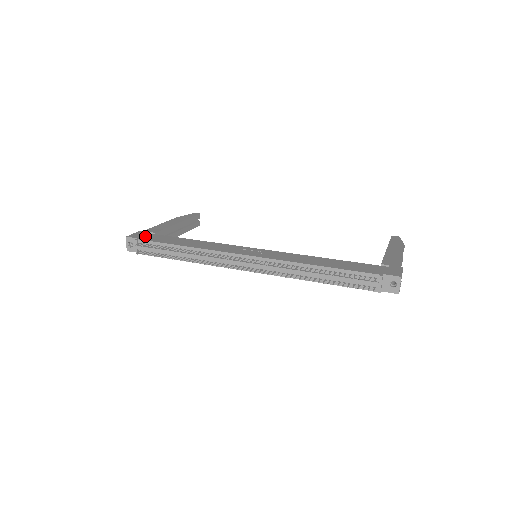
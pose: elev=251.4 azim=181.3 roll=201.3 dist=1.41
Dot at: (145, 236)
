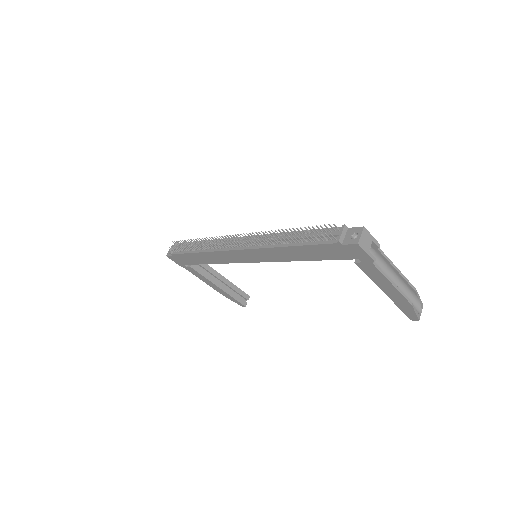
Dot at: occluded
